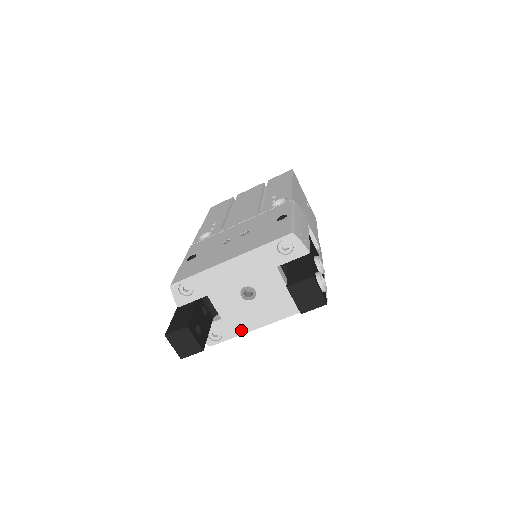
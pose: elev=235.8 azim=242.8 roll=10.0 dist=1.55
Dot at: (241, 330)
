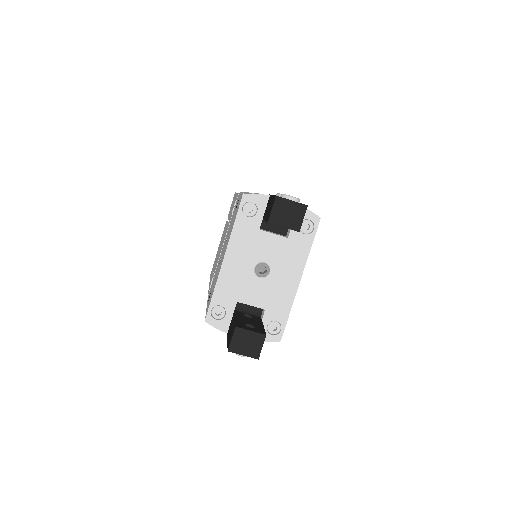
Dot at: (287, 304)
